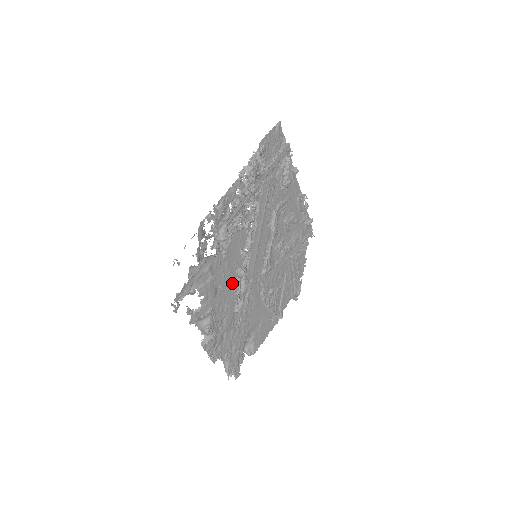
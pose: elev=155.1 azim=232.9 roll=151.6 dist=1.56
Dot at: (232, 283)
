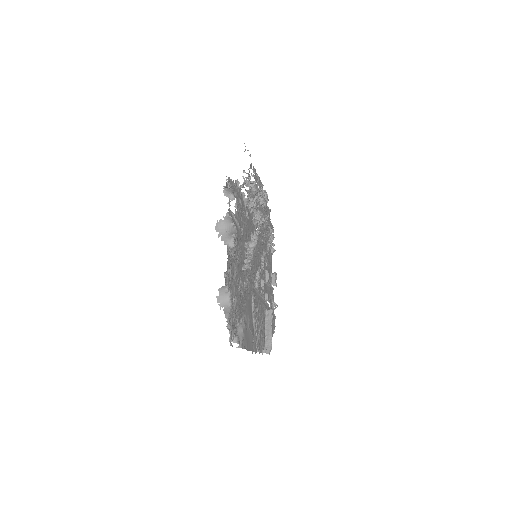
Dot at: (245, 243)
